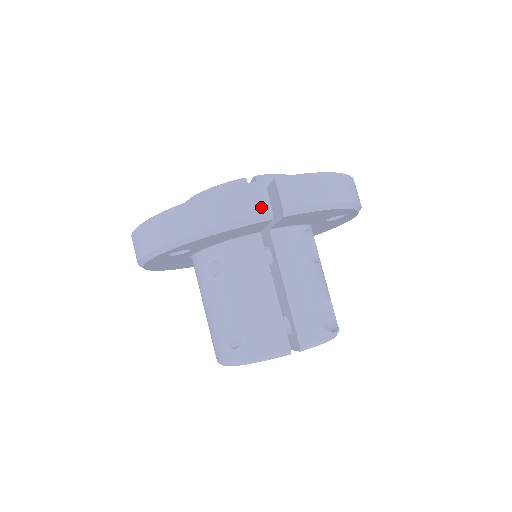
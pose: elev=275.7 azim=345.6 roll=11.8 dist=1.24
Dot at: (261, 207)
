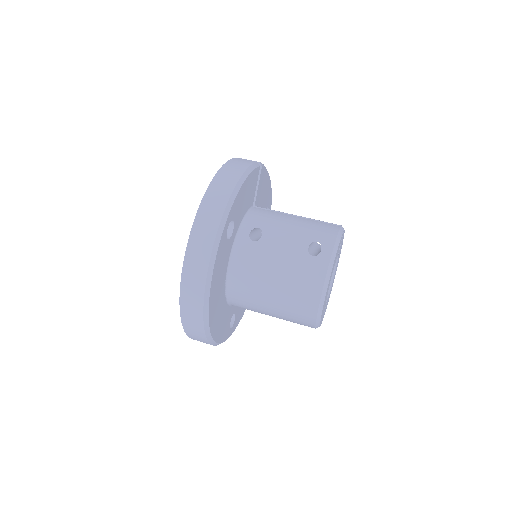
Dot at: (250, 161)
